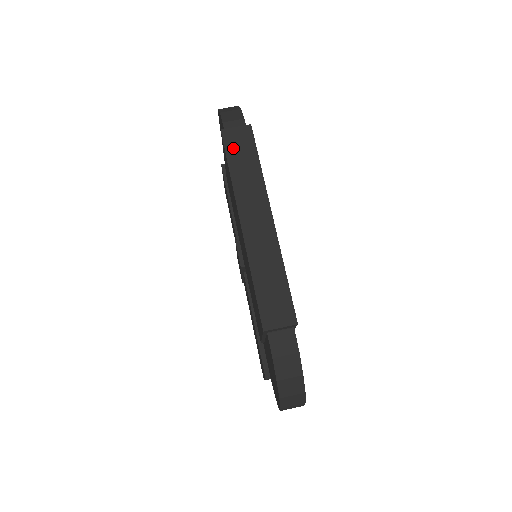
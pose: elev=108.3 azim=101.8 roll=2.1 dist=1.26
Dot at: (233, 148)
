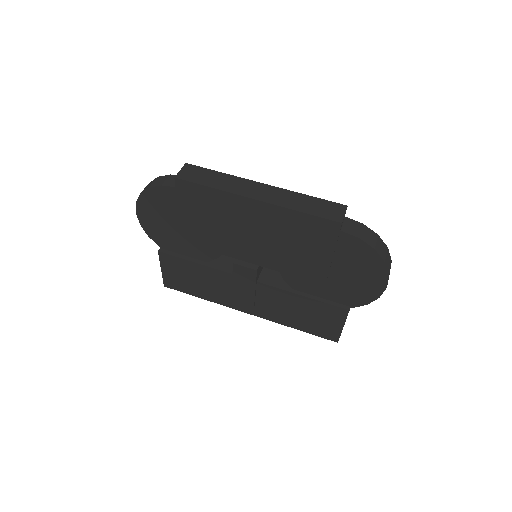
Dot at: (195, 178)
